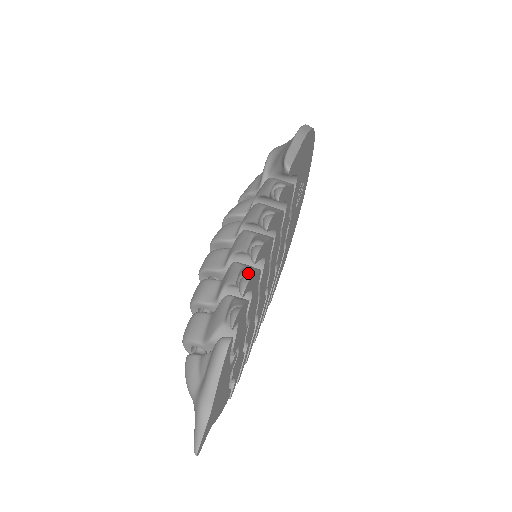
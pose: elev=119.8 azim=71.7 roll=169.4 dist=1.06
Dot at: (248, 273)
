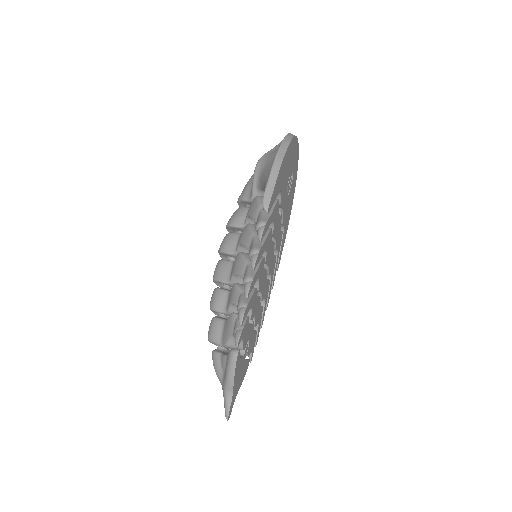
Dot at: (244, 304)
